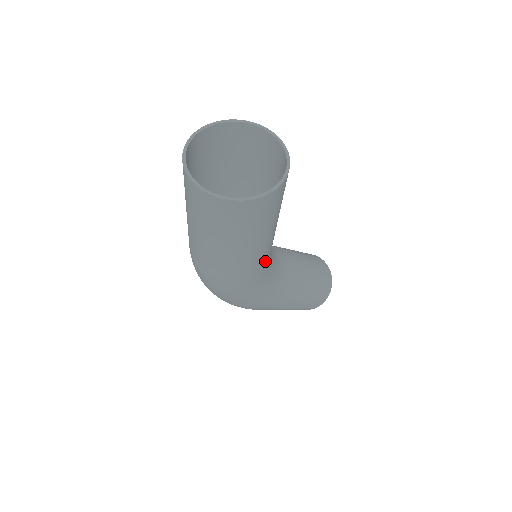
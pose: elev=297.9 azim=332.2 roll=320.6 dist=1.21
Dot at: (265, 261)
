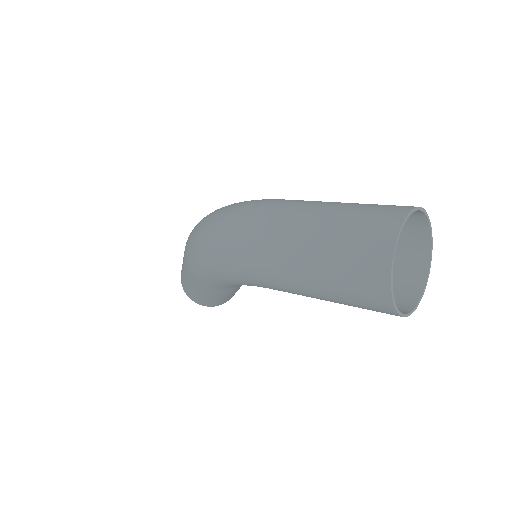
Dot at: occluded
